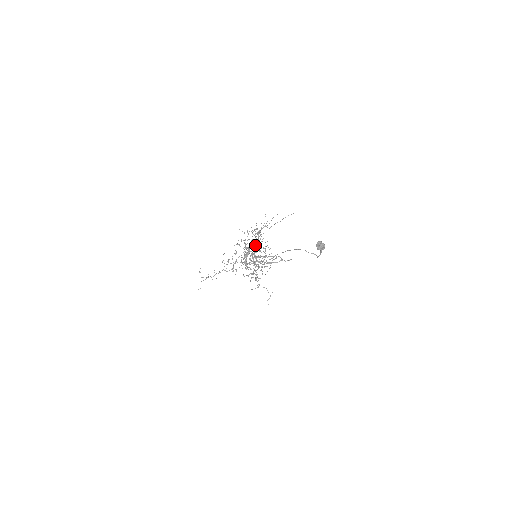
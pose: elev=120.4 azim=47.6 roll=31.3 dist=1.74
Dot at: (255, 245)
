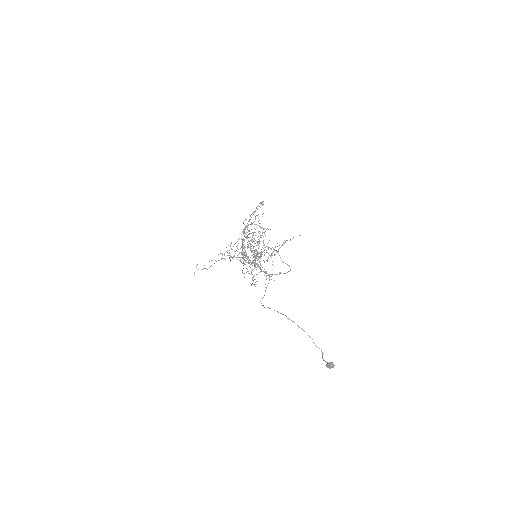
Dot at: occluded
